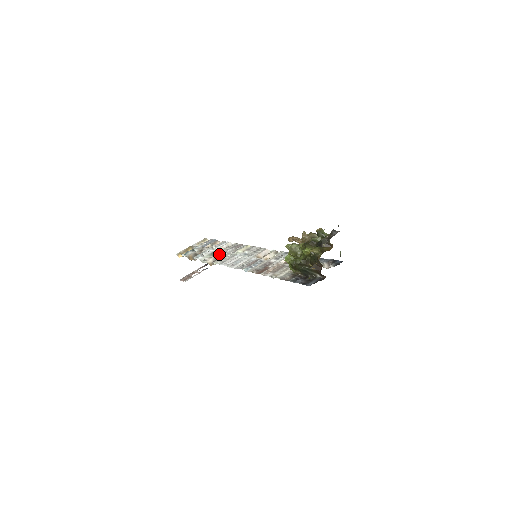
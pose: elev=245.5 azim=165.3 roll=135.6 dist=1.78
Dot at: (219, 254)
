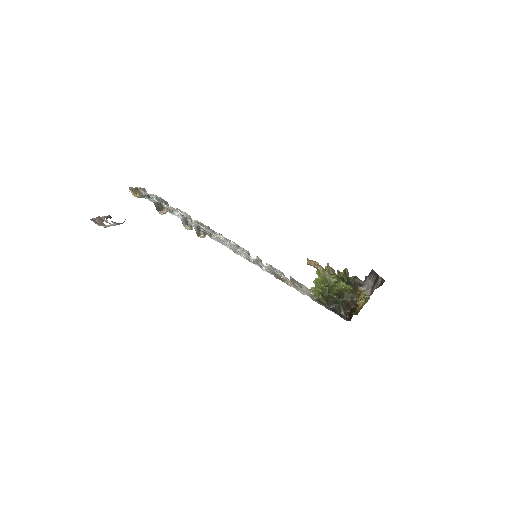
Dot at: (198, 226)
